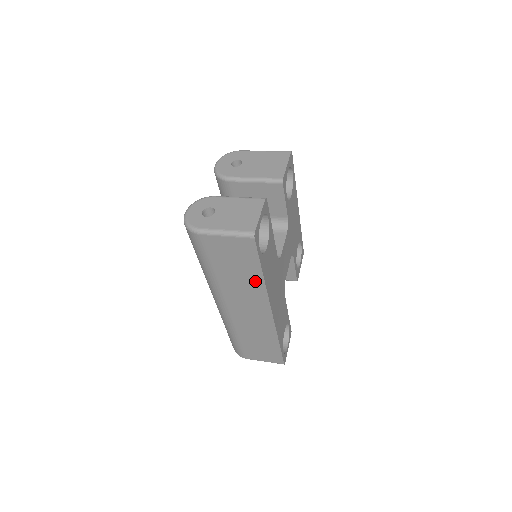
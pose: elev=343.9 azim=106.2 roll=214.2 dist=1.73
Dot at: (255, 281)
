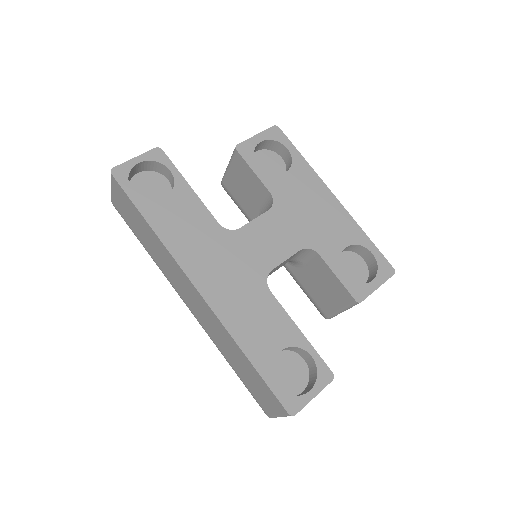
Dot at: (155, 239)
